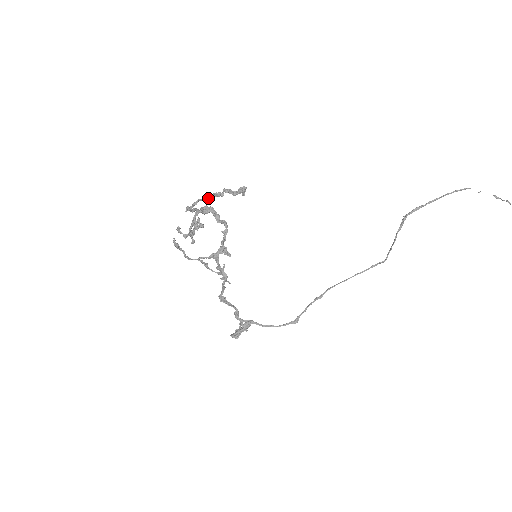
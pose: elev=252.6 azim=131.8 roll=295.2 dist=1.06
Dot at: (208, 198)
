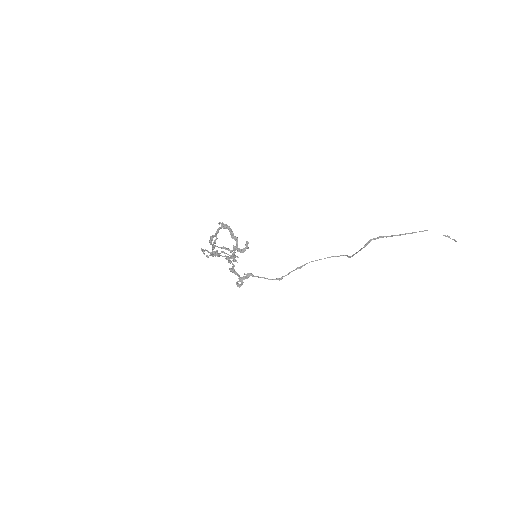
Dot at: occluded
